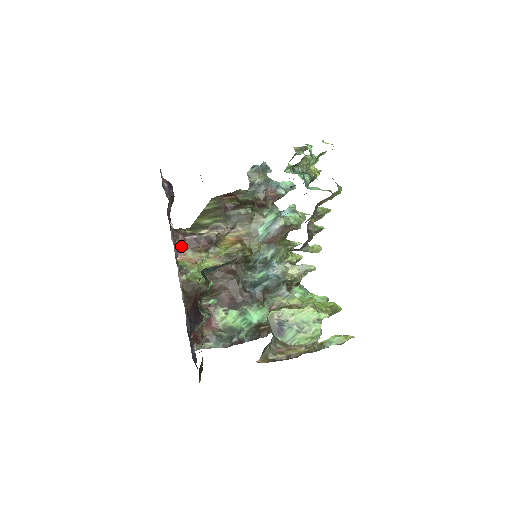
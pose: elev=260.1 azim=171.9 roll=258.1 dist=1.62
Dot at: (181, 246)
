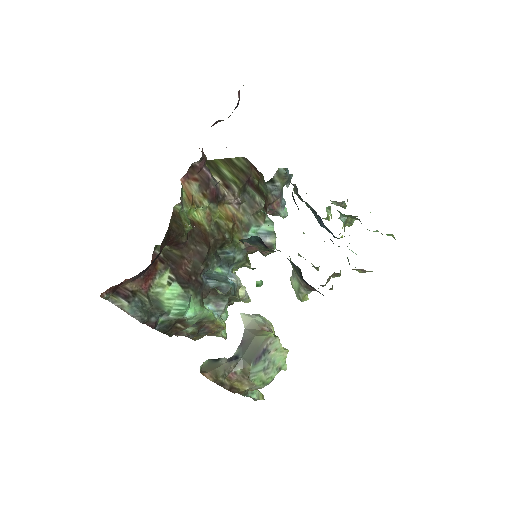
Dot at: (193, 170)
